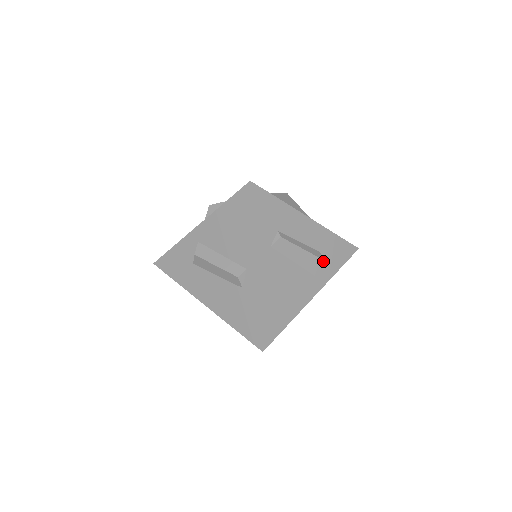
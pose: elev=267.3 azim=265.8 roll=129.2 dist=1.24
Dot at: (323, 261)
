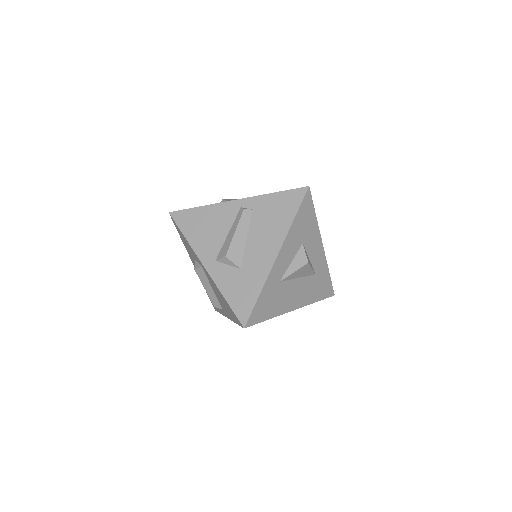
Dot at: occluded
